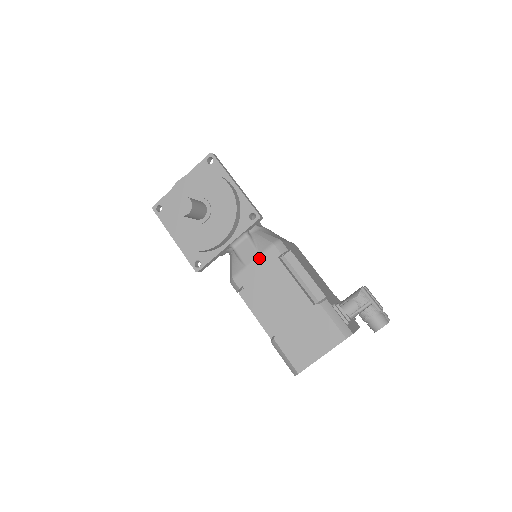
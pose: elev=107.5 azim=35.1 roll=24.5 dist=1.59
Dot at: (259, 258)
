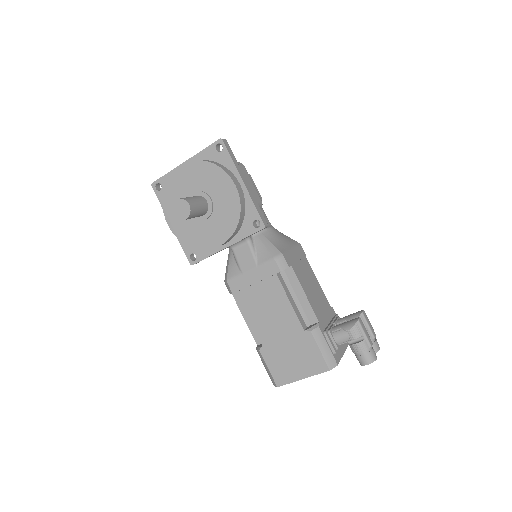
Dot at: (257, 269)
